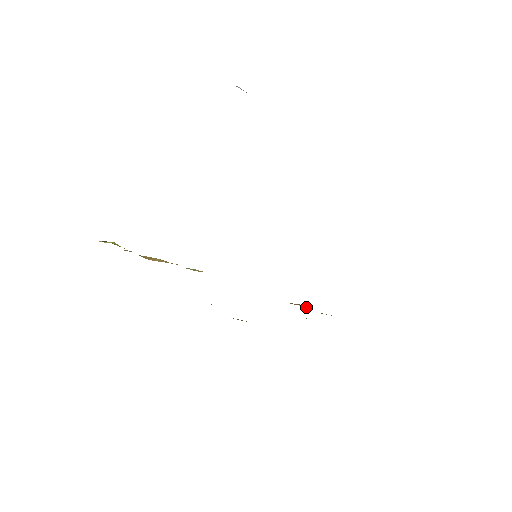
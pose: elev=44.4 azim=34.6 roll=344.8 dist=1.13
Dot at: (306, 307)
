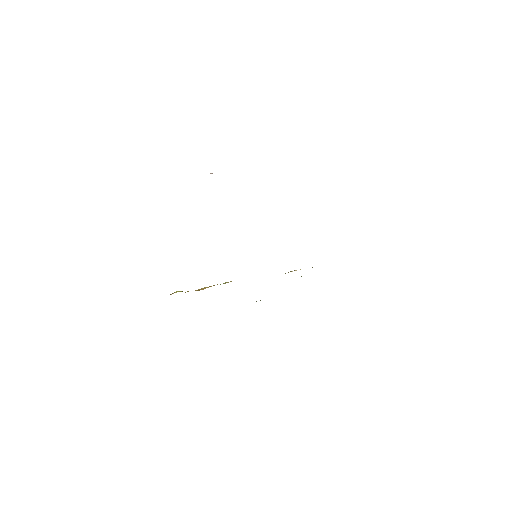
Dot at: occluded
